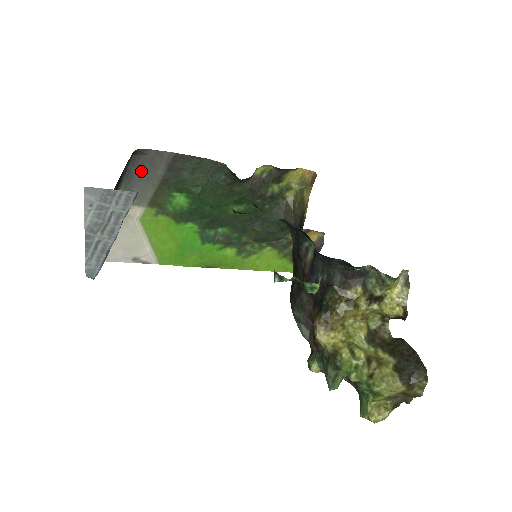
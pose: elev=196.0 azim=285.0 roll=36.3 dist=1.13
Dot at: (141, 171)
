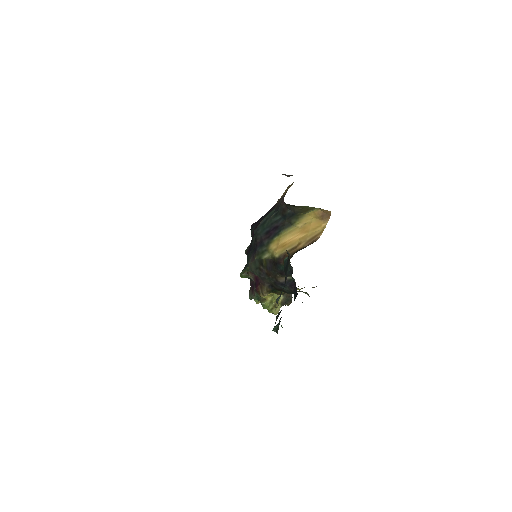
Dot at: occluded
